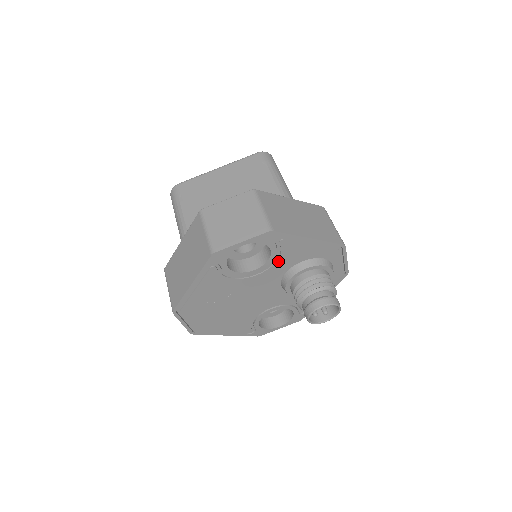
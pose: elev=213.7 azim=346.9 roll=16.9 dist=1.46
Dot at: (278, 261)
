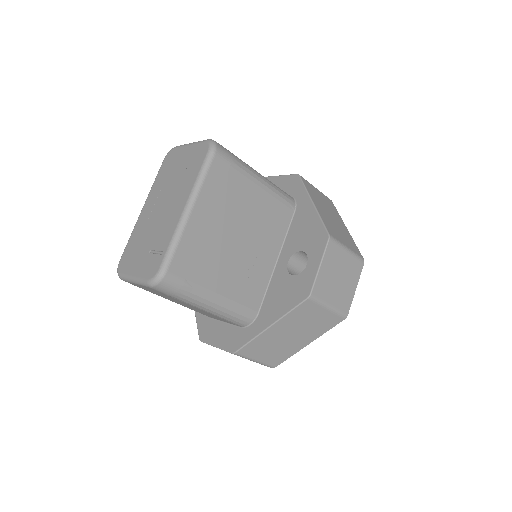
Dot at: occluded
